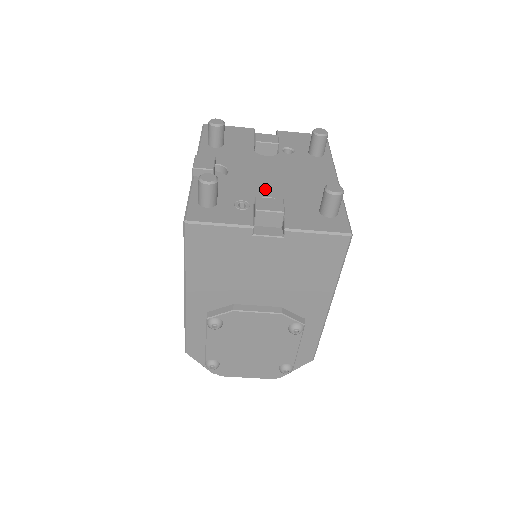
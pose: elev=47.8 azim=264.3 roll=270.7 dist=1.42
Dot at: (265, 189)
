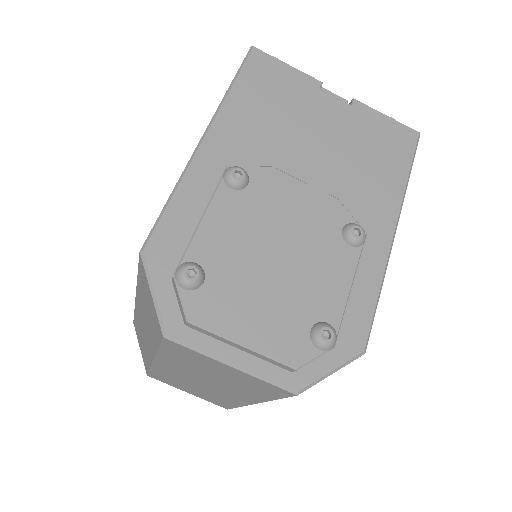
Dot at: occluded
